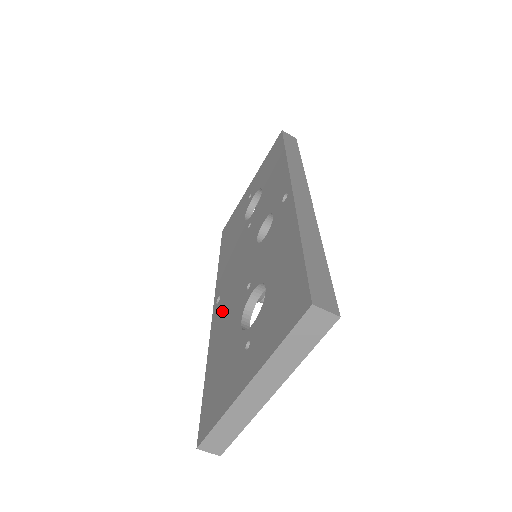
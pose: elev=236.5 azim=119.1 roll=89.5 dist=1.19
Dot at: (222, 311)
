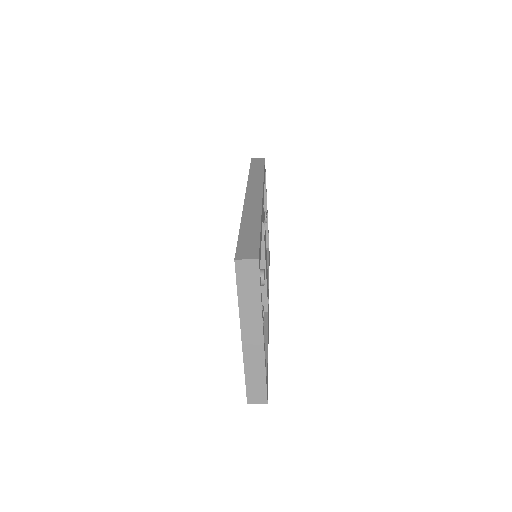
Dot at: occluded
